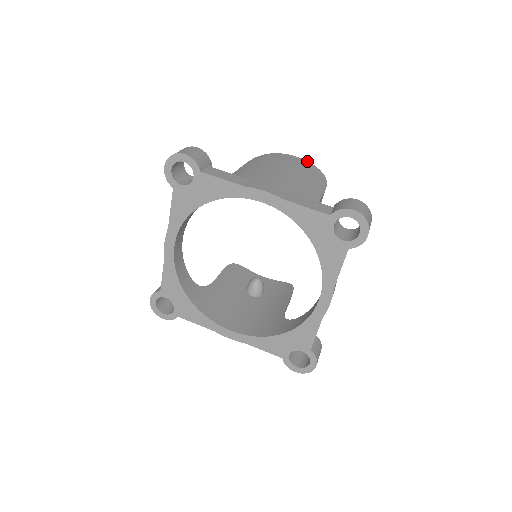
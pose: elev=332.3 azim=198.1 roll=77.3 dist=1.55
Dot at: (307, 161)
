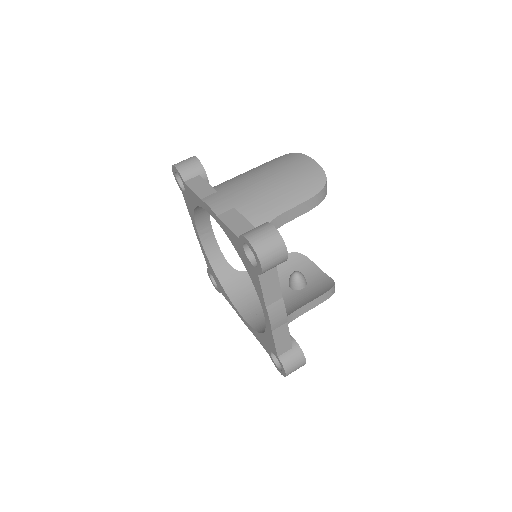
Dot at: (317, 163)
